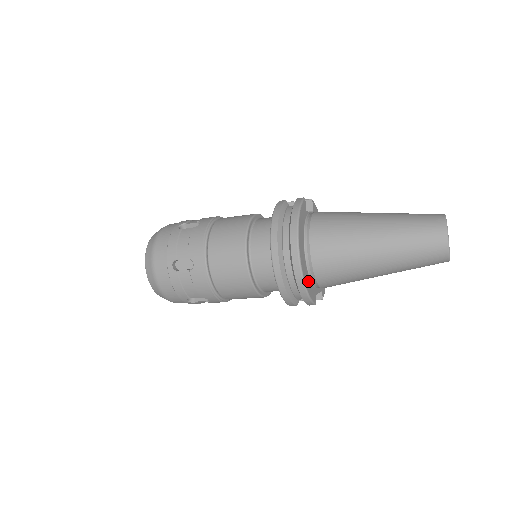
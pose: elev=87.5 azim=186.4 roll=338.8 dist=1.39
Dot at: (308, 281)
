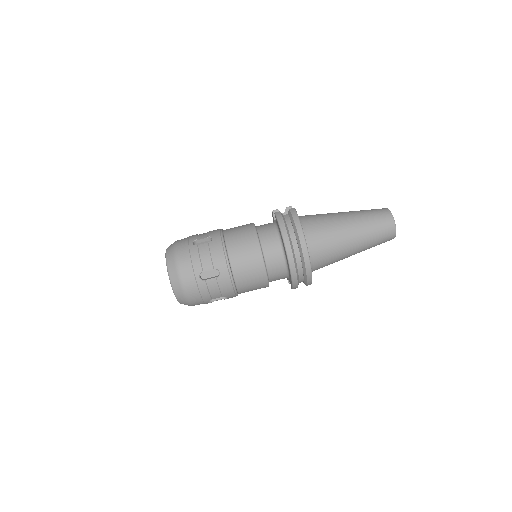
Dot at: occluded
